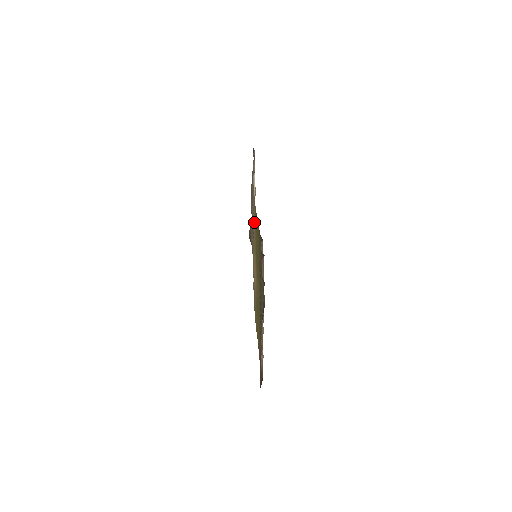
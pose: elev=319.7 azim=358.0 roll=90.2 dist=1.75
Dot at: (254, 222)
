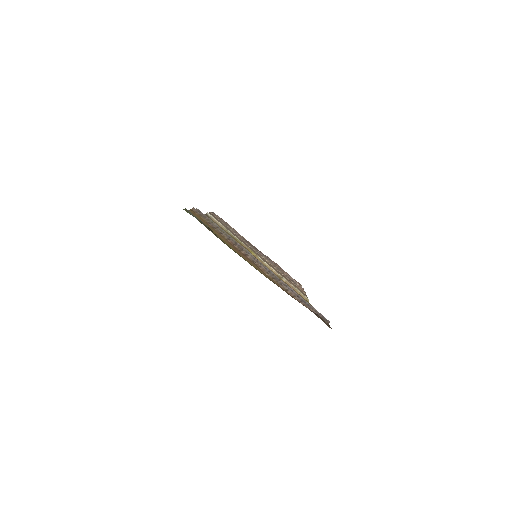
Dot at: occluded
